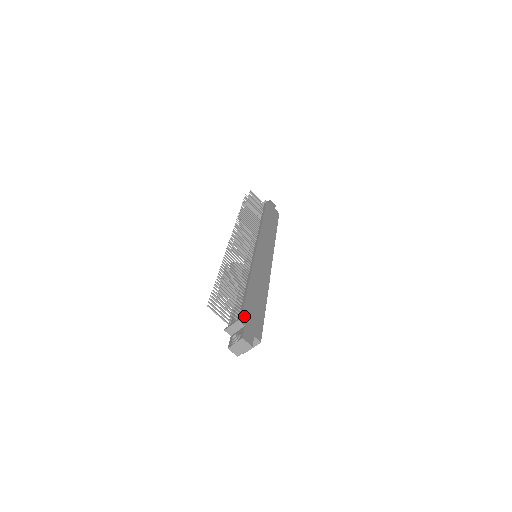
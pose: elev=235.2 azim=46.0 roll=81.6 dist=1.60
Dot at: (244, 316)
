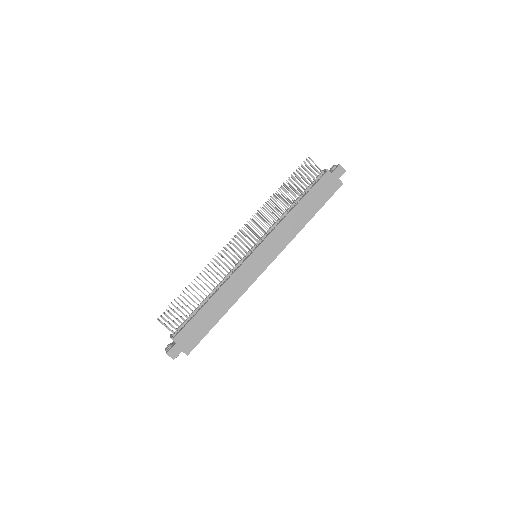
Dot at: (181, 334)
